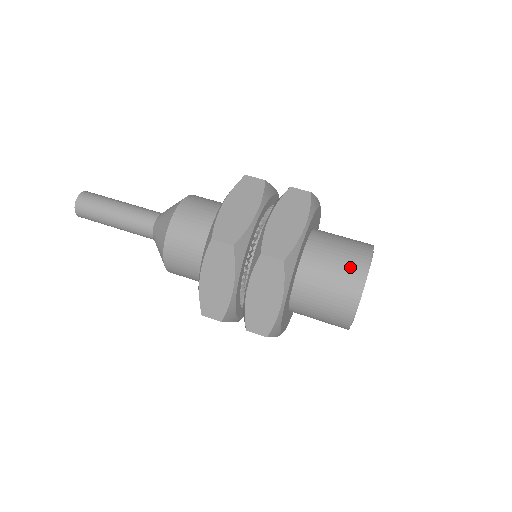
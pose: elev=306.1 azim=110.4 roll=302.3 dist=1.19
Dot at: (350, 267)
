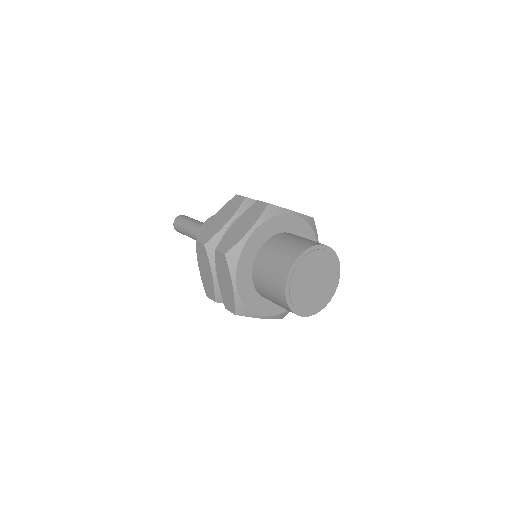
Dot at: (283, 261)
